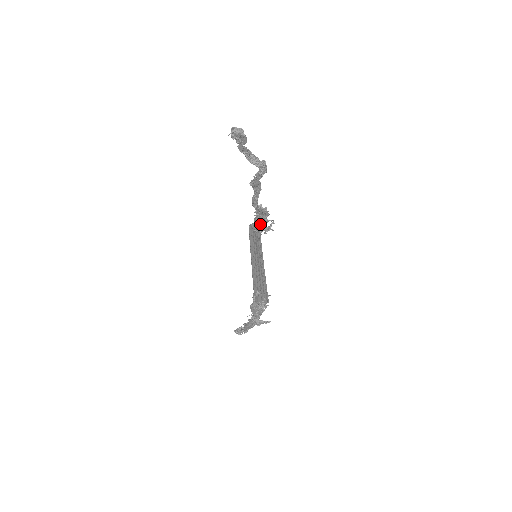
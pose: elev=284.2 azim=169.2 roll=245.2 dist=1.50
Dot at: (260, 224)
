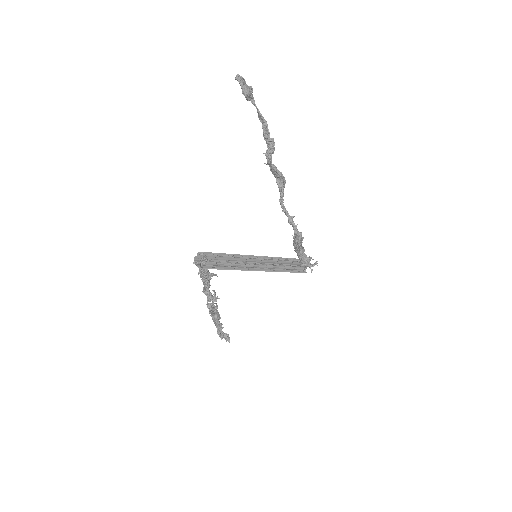
Dot at: (299, 250)
